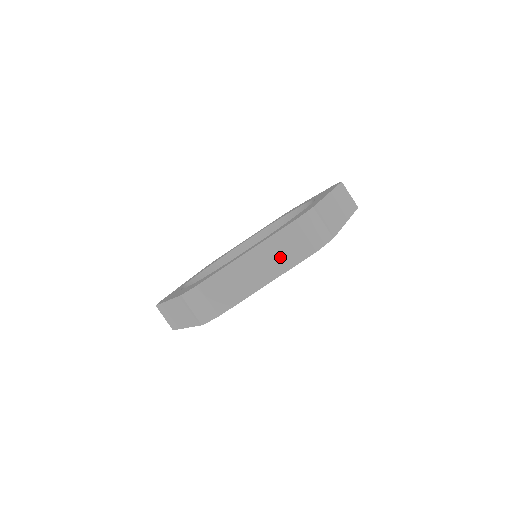
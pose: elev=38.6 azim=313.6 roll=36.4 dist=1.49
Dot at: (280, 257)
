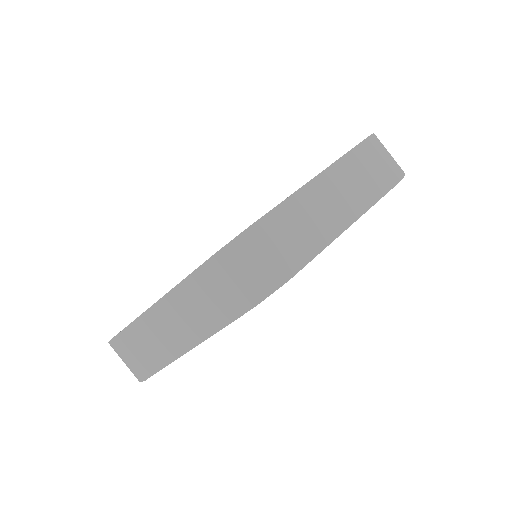
Dot at: (359, 186)
